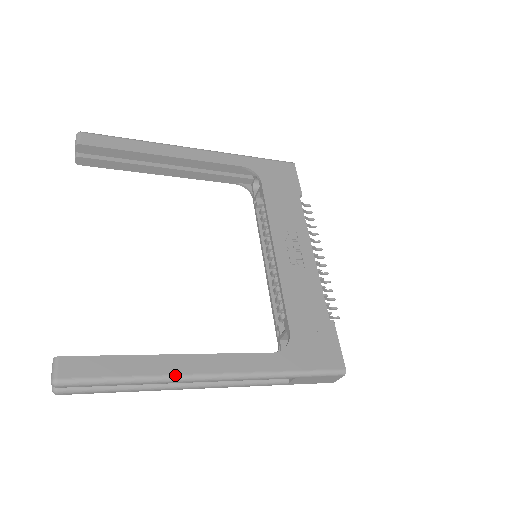
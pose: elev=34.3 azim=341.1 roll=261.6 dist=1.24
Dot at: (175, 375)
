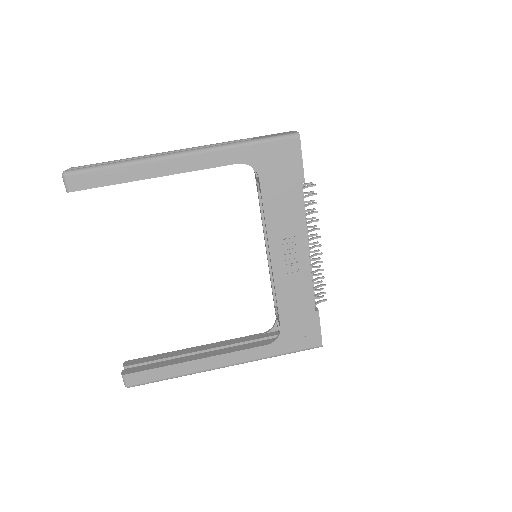
Dot at: (198, 372)
